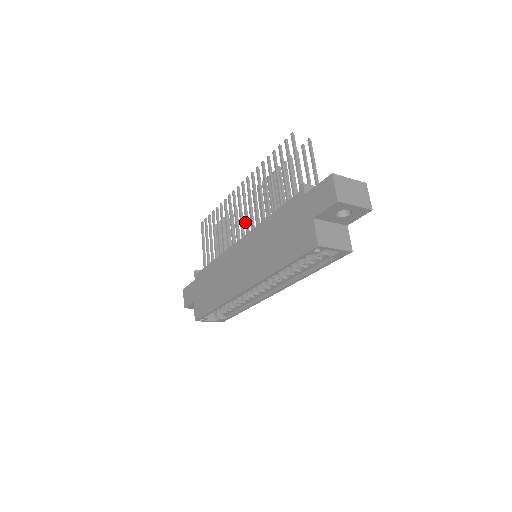
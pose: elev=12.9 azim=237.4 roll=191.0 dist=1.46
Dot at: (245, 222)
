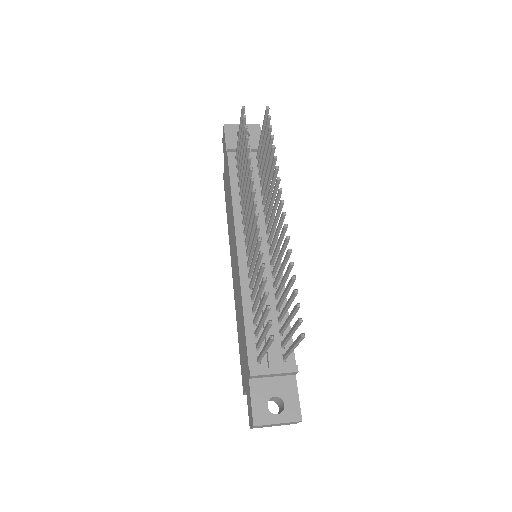
Dot at: occluded
